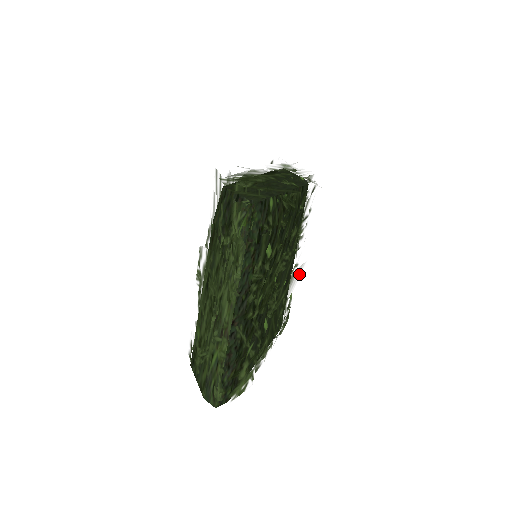
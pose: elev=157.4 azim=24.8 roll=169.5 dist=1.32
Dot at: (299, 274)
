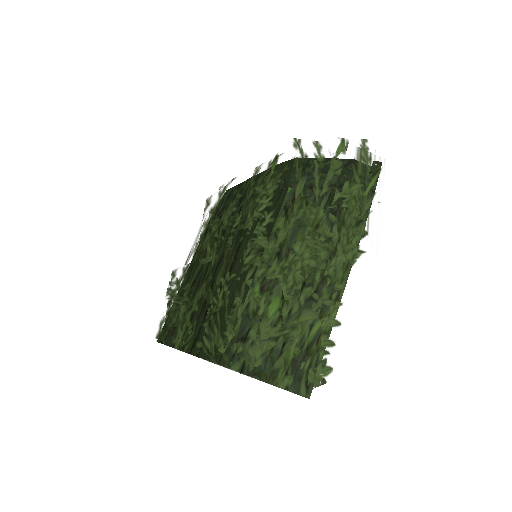
Dot at: occluded
